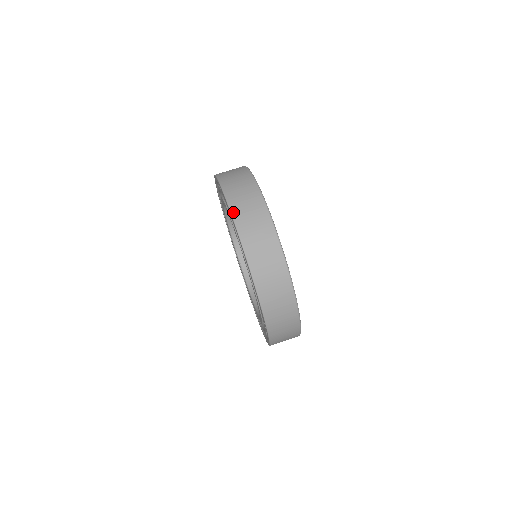
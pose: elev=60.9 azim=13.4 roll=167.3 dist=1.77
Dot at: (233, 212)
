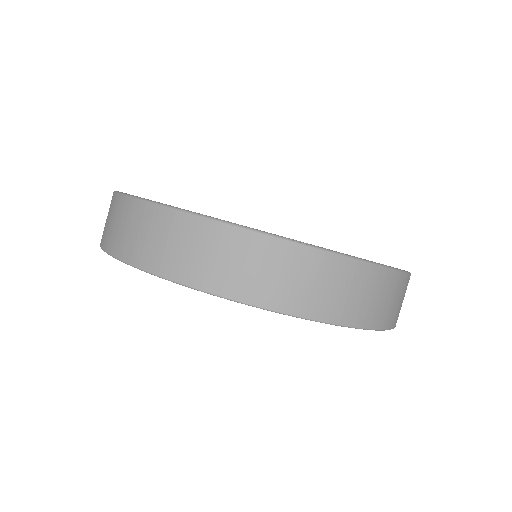
Dot at: (233, 296)
